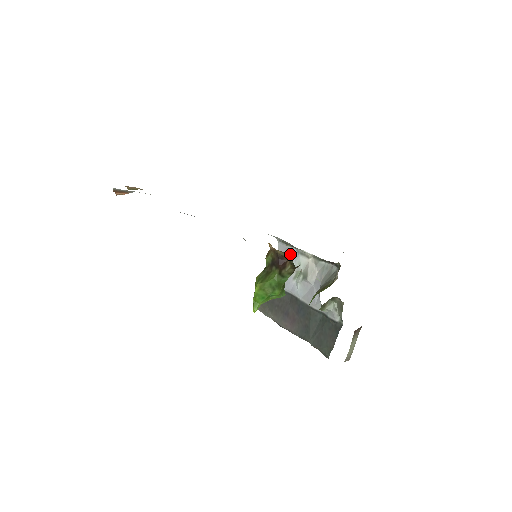
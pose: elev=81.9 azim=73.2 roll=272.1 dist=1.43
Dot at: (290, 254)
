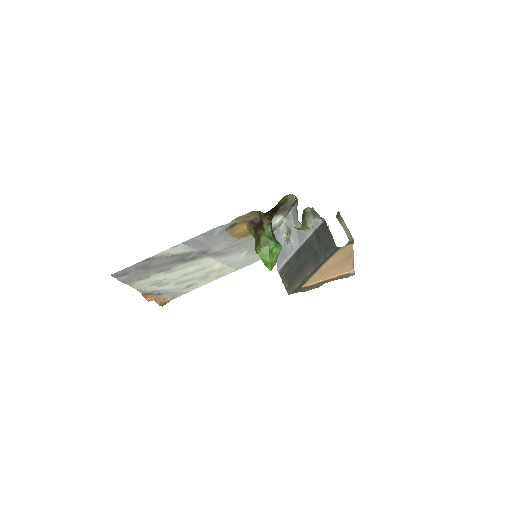
Dot at: (276, 237)
